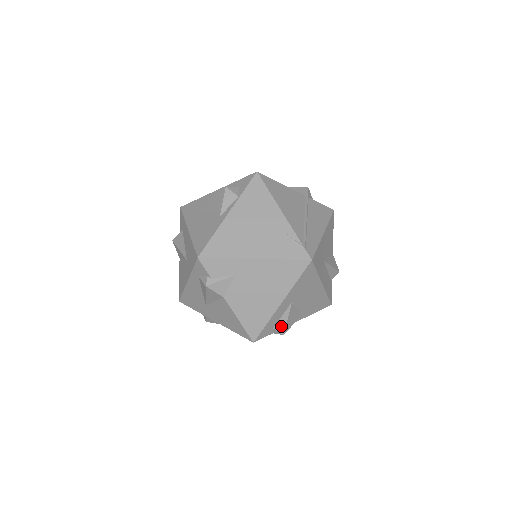
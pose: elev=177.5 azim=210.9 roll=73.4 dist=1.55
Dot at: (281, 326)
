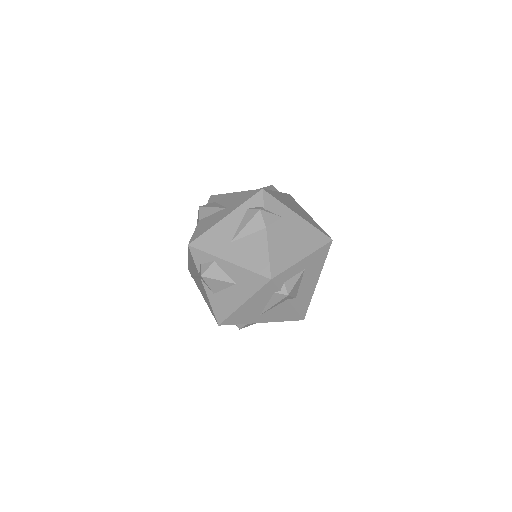
Dot at: (290, 285)
